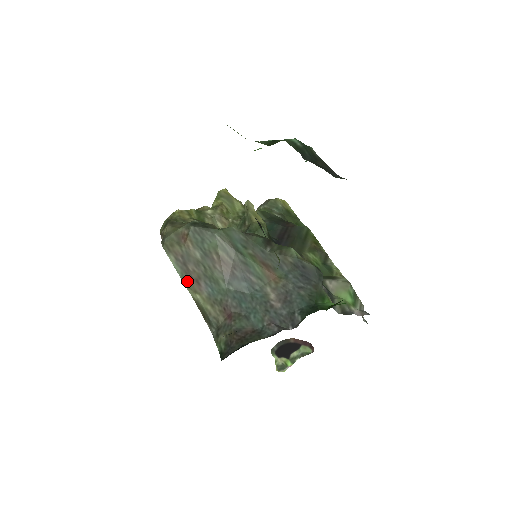
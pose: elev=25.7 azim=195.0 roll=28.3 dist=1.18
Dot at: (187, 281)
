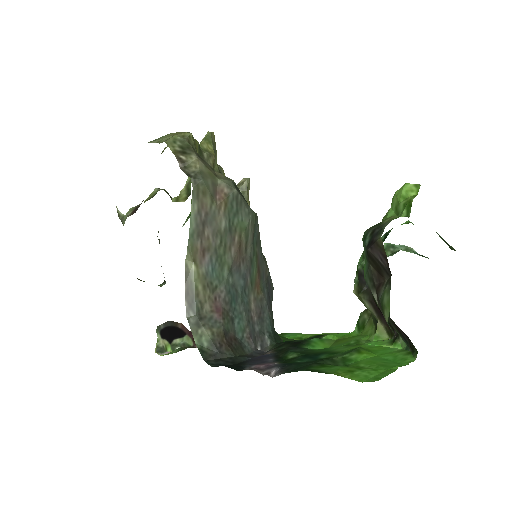
Dot at: (194, 244)
